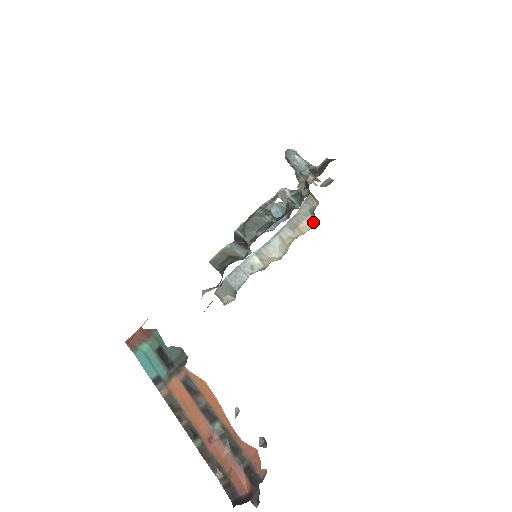
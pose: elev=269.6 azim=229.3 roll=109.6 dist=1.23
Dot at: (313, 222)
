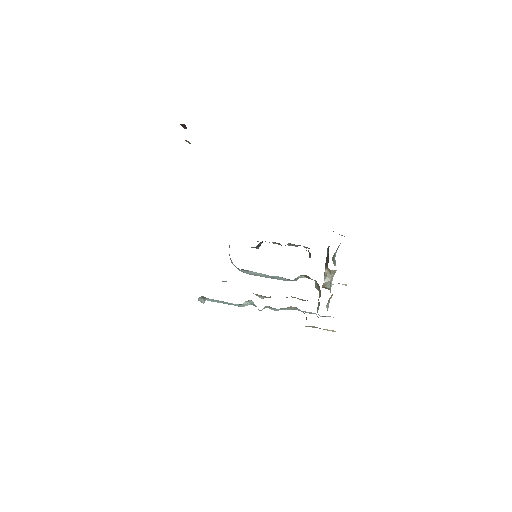
Dot at: occluded
